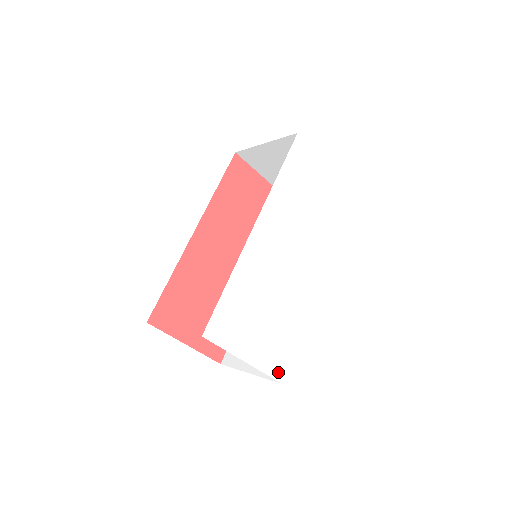
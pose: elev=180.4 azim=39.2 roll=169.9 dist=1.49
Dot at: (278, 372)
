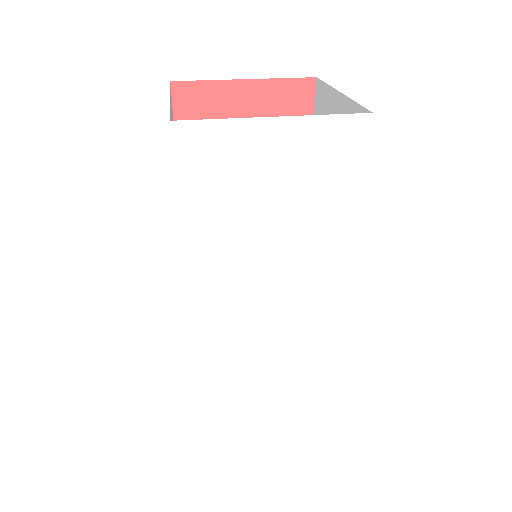
Dot at: (320, 403)
